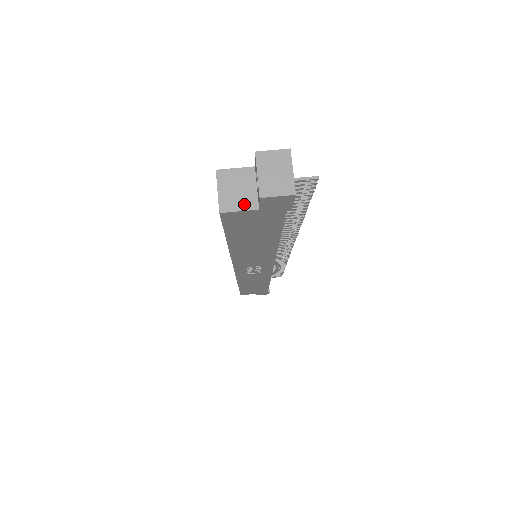
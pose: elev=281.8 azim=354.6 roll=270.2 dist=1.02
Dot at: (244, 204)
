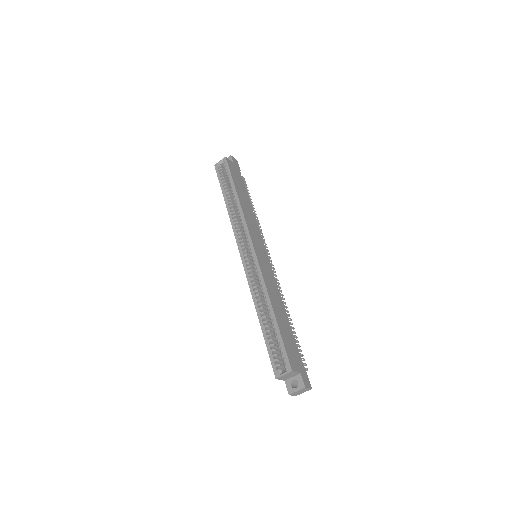
Dot at: (284, 379)
